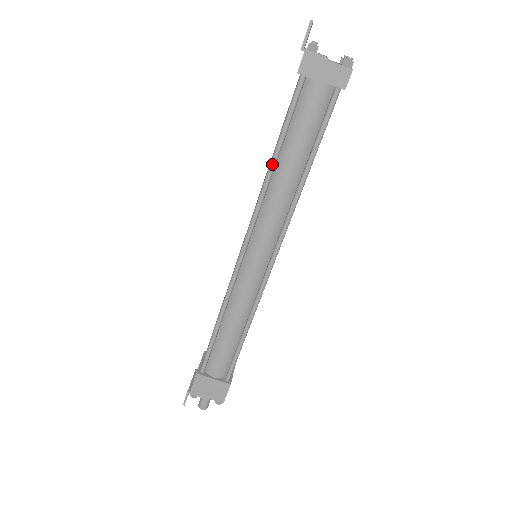
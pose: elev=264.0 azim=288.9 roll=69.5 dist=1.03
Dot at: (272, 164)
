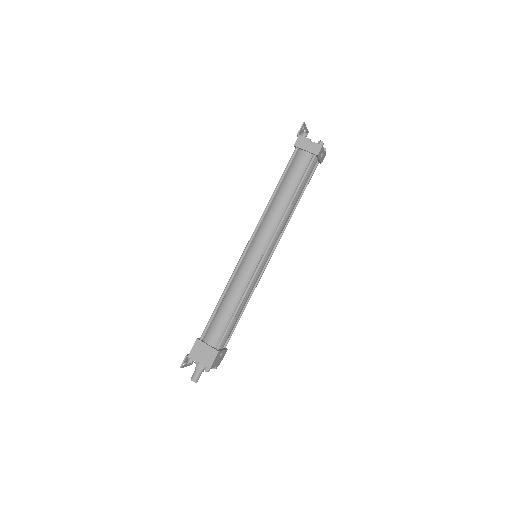
Dot at: (274, 192)
